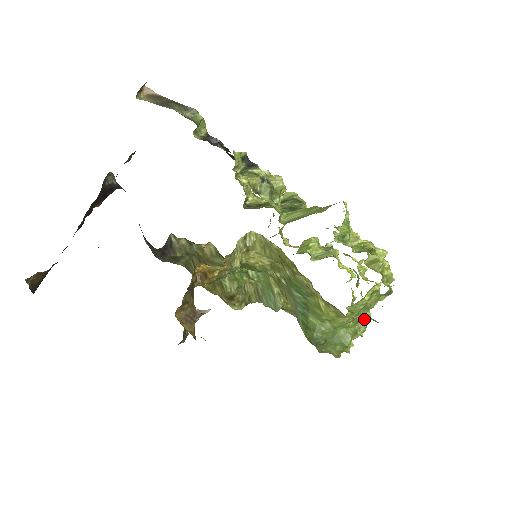
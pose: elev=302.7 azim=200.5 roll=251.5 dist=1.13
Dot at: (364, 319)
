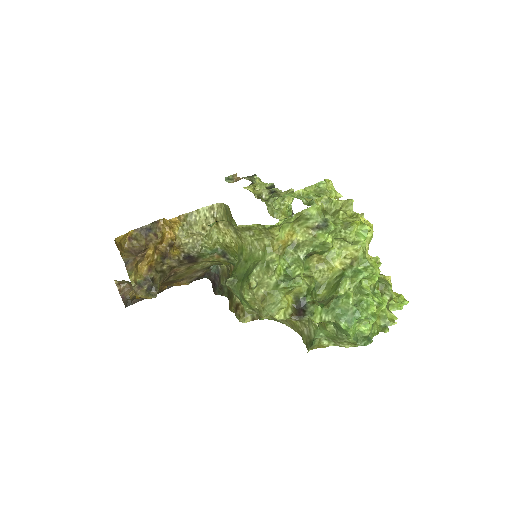
Dot at: (337, 296)
